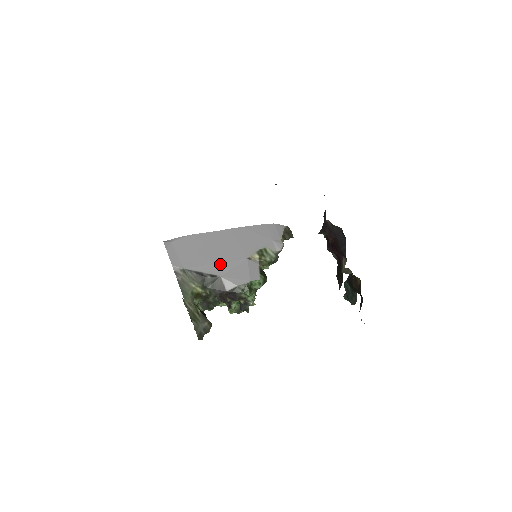
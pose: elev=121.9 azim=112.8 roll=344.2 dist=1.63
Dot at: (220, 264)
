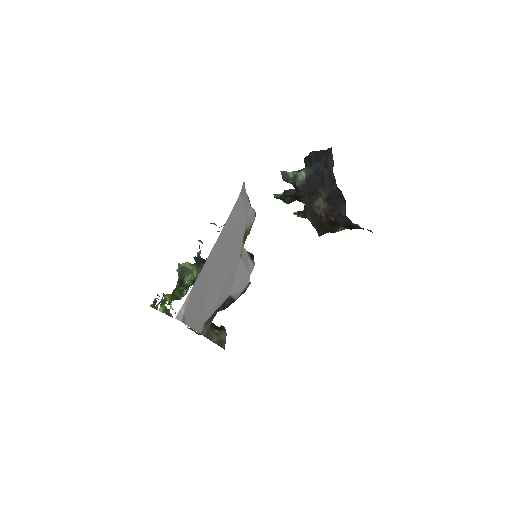
Dot at: (226, 286)
